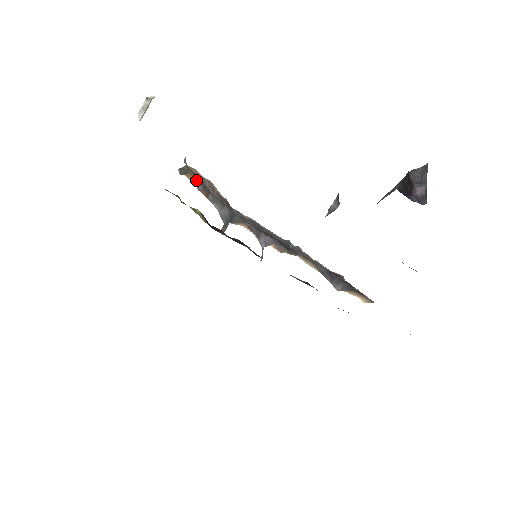
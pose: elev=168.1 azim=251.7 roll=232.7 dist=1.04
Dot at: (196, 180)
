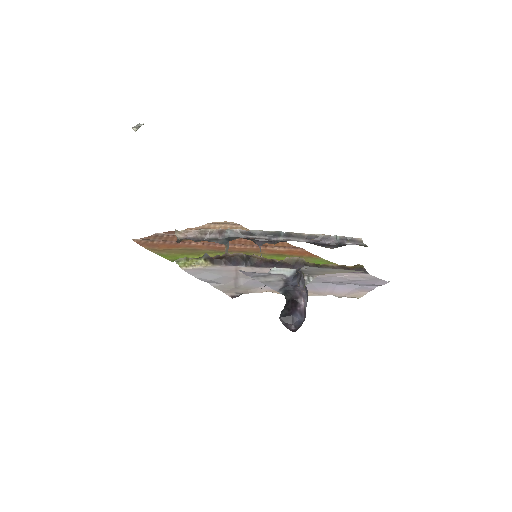
Dot at: (190, 239)
